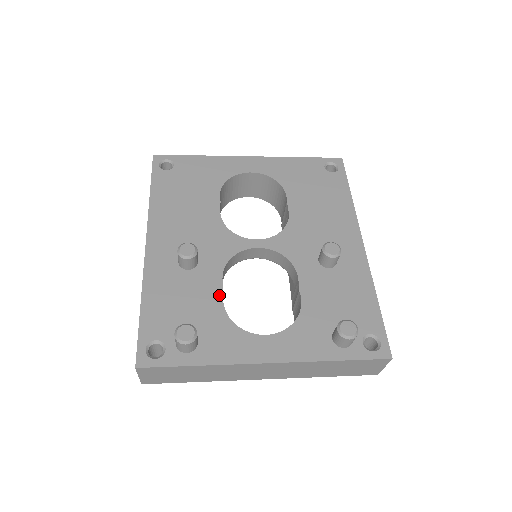
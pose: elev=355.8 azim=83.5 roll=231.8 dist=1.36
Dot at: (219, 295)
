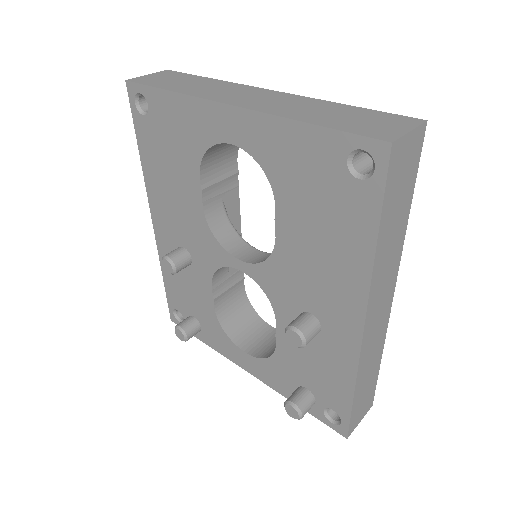
Dot at: (211, 301)
